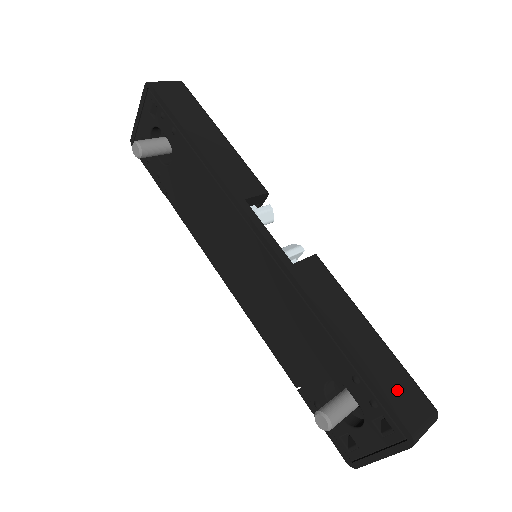
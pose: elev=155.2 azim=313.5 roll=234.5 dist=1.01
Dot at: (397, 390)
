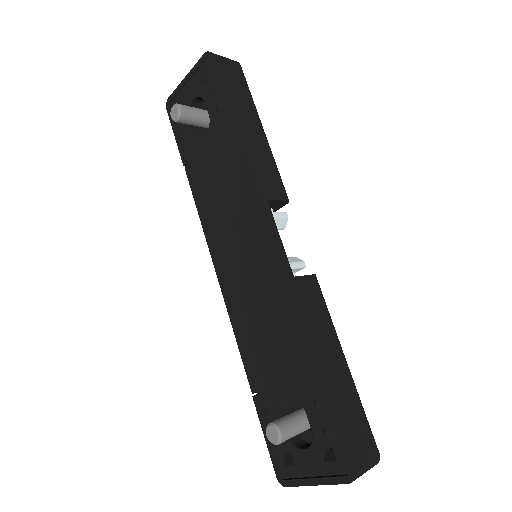
Dot at: (352, 426)
